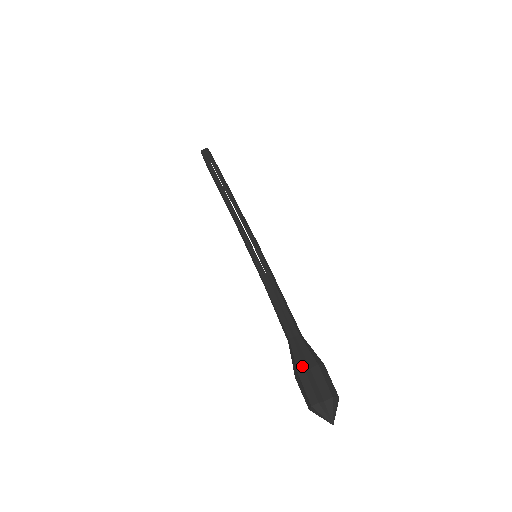
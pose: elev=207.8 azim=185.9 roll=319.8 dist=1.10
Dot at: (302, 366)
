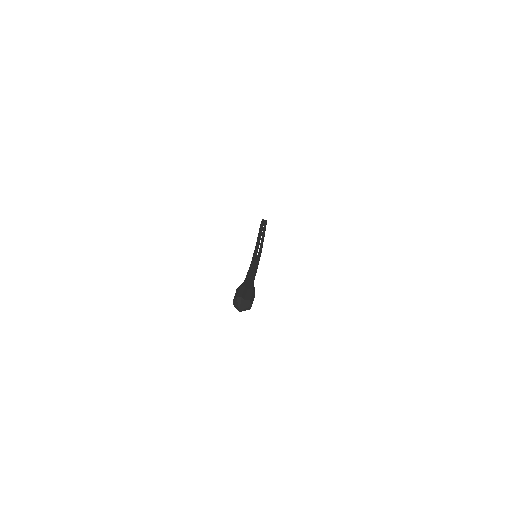
Dot at: (245, 285)
